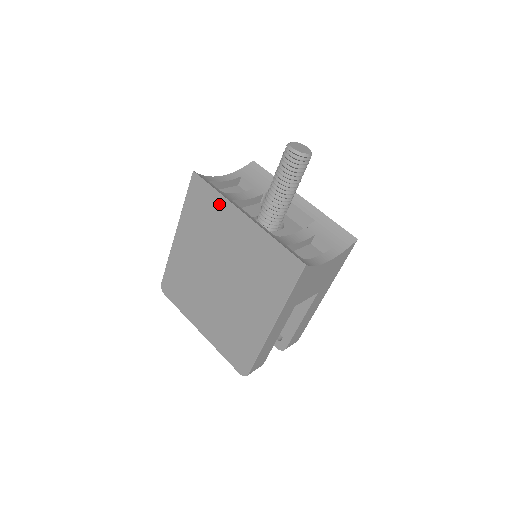
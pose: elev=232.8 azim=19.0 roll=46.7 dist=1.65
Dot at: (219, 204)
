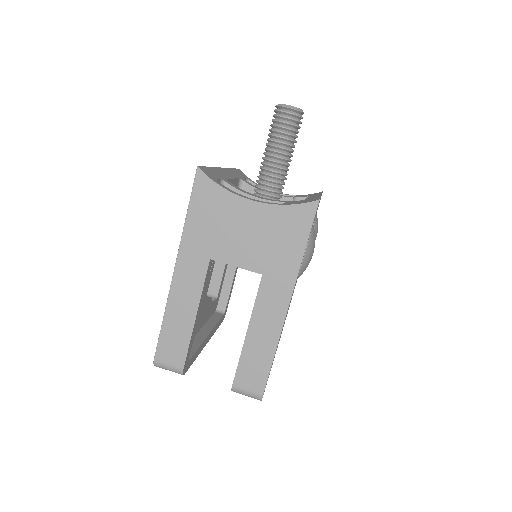
Dot at: occluded
